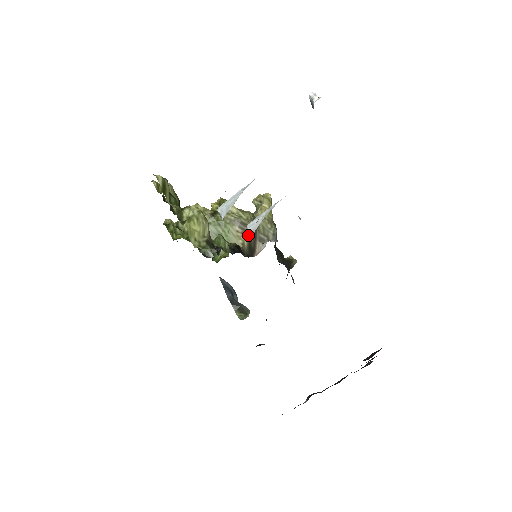
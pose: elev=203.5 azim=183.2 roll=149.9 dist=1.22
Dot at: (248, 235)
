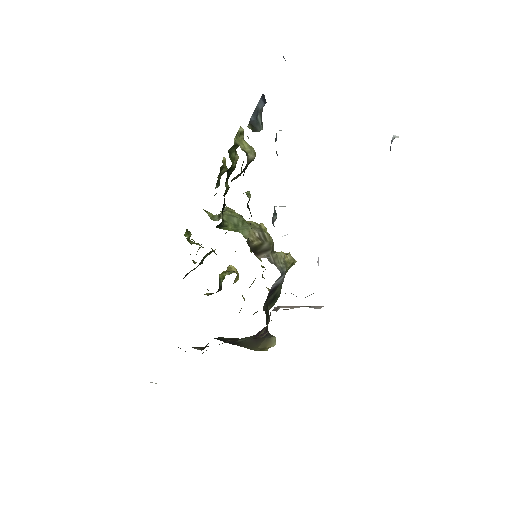
Dot at: (261, 243)
